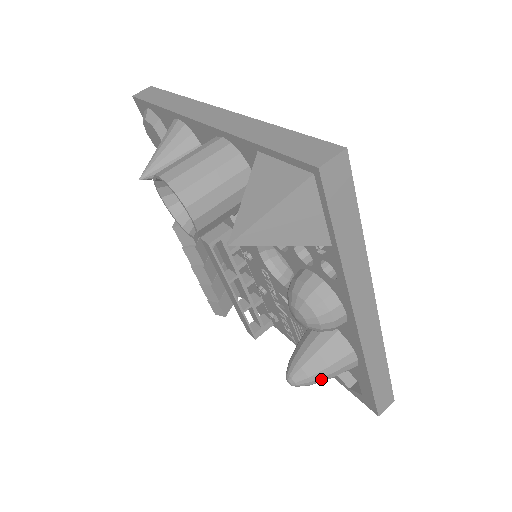
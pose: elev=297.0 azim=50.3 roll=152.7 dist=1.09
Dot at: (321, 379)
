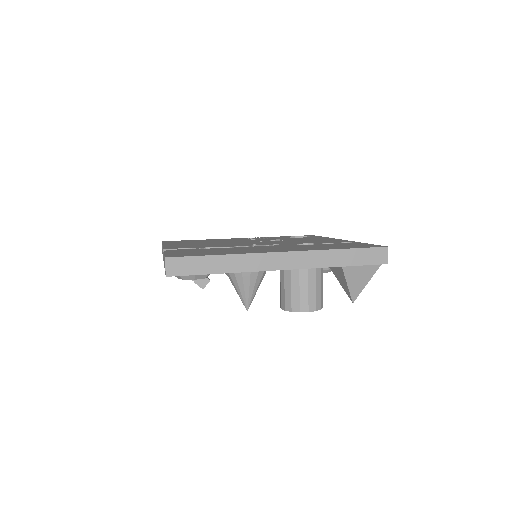
Dot at: occluded
